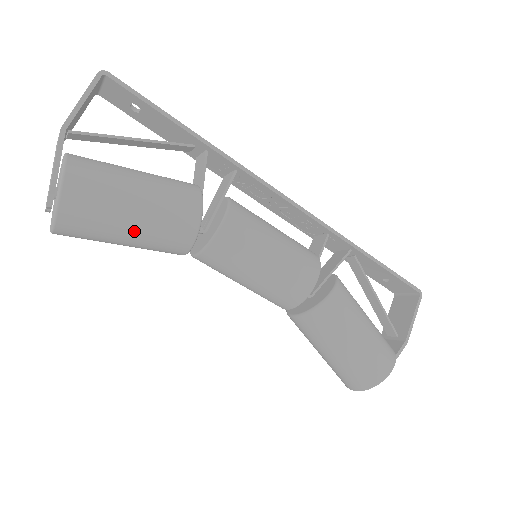
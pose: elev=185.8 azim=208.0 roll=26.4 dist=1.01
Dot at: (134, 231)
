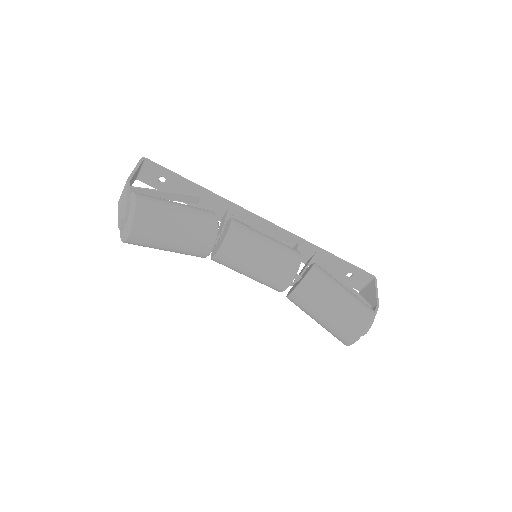
Dot at: (179, 228)
